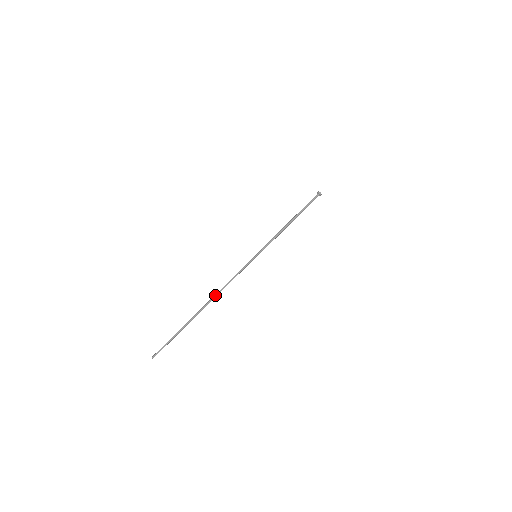
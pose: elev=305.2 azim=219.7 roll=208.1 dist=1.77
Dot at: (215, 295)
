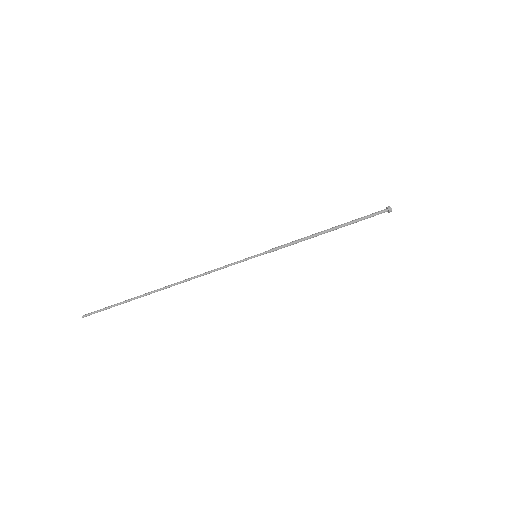
Dot at: (182, 281)
